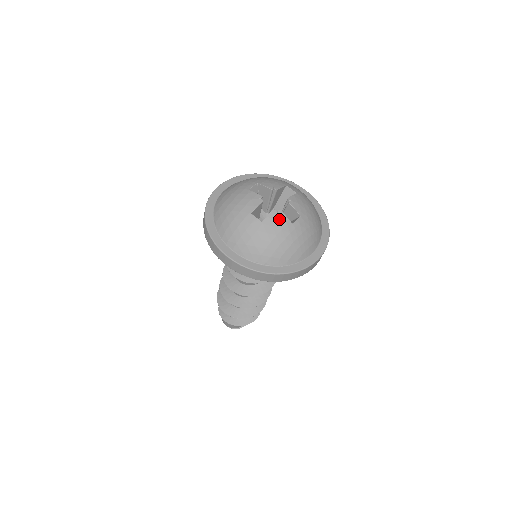
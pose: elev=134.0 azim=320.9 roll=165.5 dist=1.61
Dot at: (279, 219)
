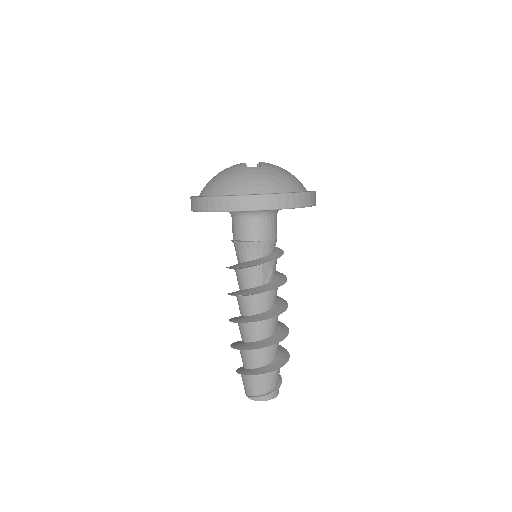
Dot at: (238, 165)
